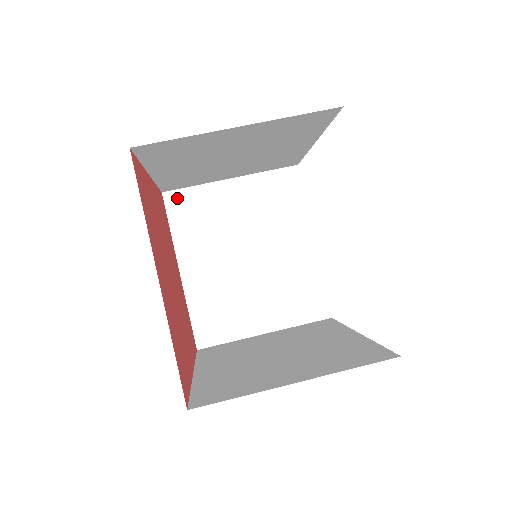
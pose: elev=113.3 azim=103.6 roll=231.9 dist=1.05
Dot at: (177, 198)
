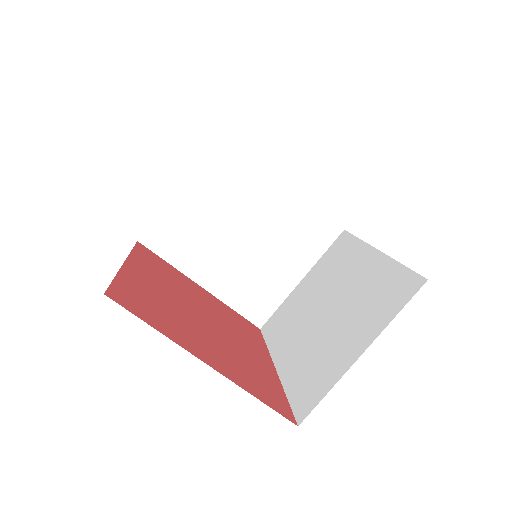
Dot at: (153, 236)
